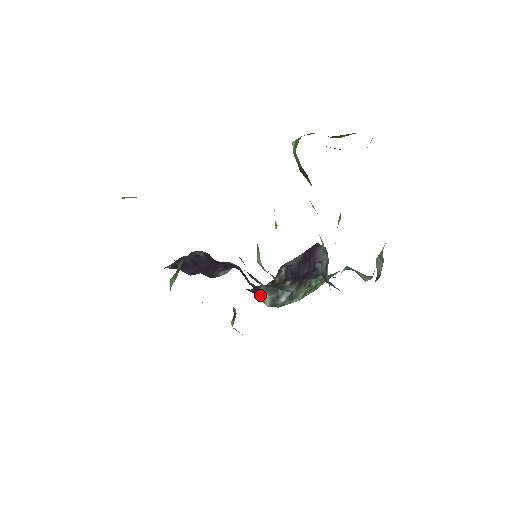
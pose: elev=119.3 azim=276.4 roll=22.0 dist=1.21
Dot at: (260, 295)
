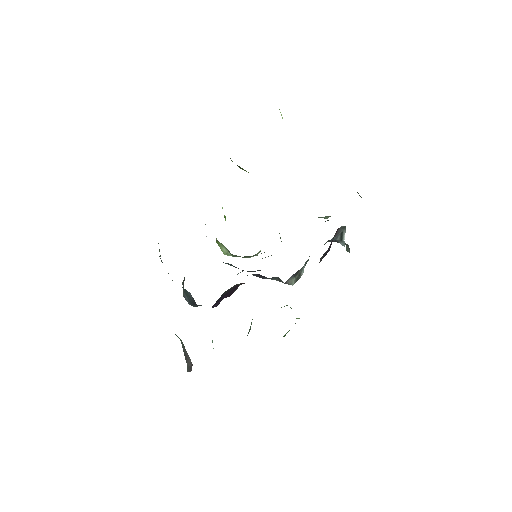
Dot at: (288, 282)
